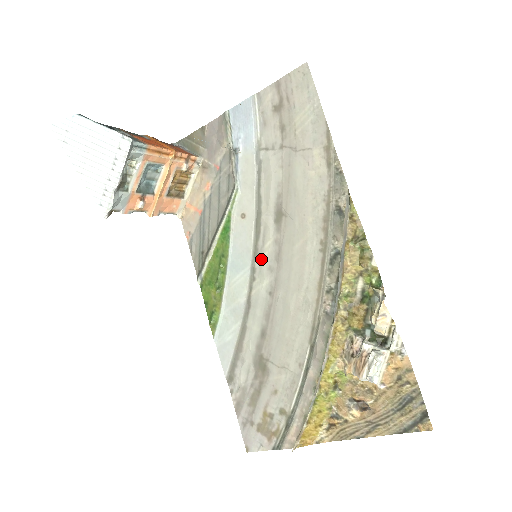
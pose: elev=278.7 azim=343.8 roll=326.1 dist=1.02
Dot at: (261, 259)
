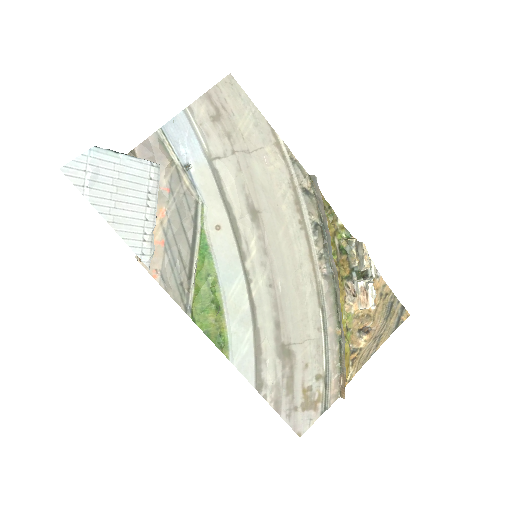
Dot at: (251, 260)
